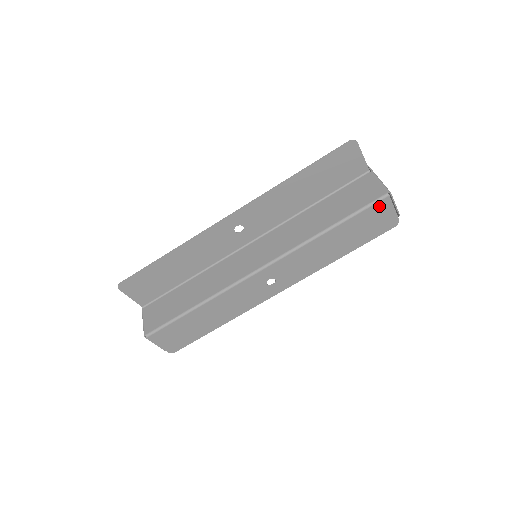
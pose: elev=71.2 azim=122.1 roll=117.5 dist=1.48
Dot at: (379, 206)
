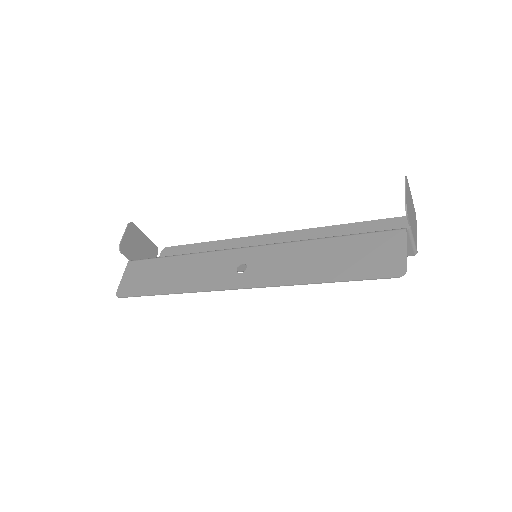
Dot at: occluded
